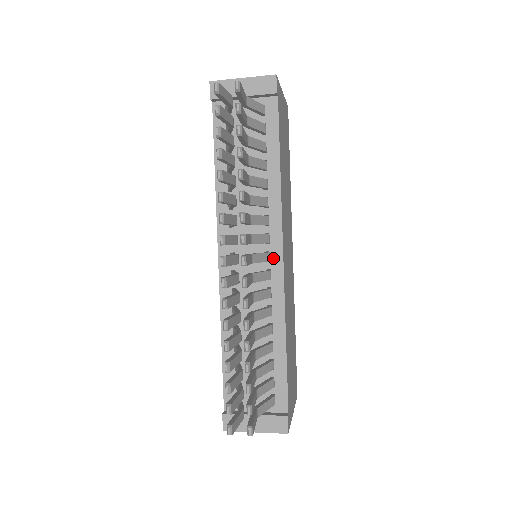
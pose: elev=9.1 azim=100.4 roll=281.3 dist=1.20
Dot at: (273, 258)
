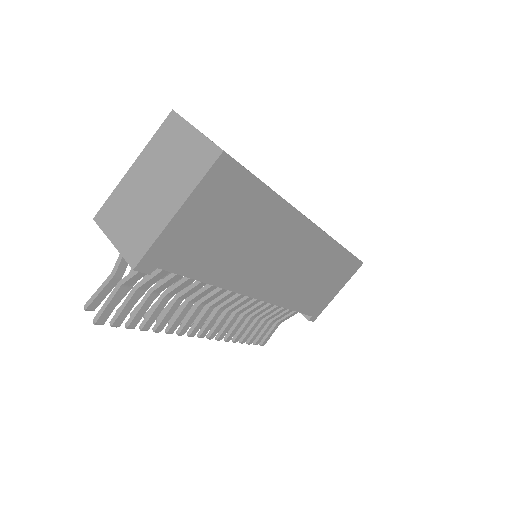
Dot at: occluded
